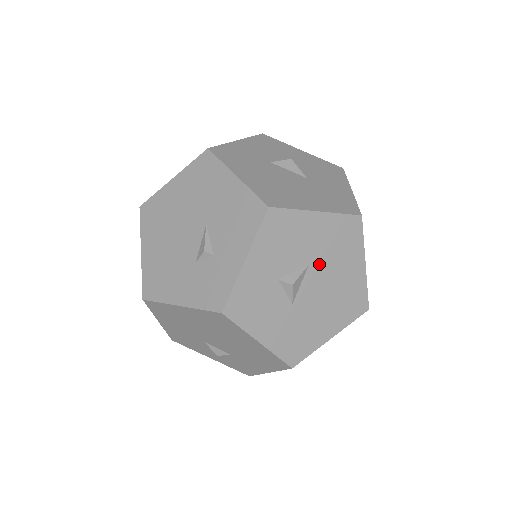
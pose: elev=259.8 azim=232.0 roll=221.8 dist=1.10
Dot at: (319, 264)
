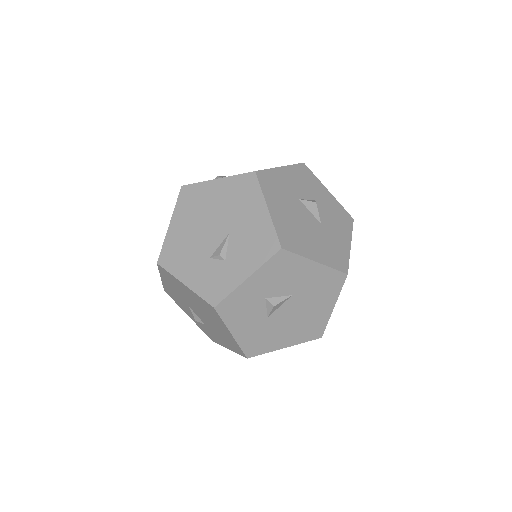
Dot at: (300, 297)
